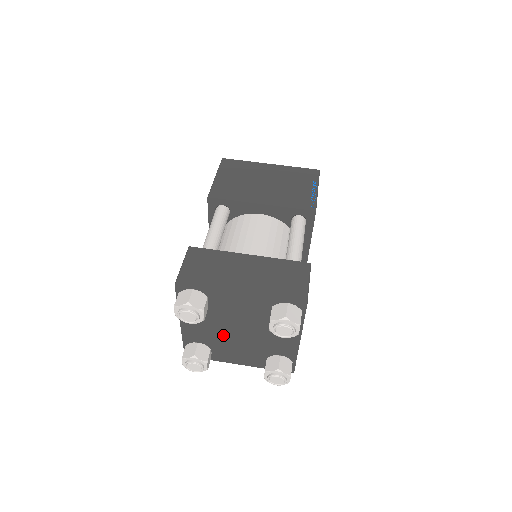
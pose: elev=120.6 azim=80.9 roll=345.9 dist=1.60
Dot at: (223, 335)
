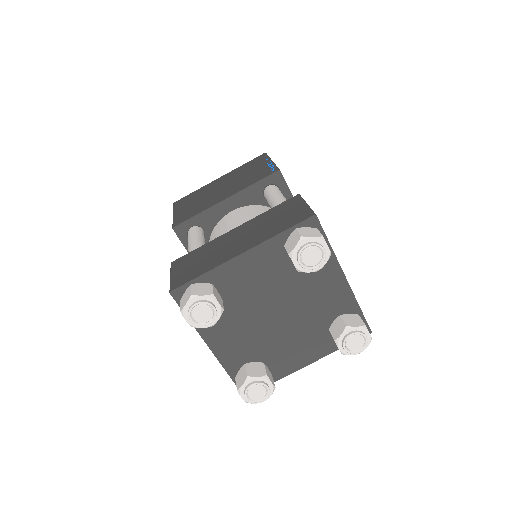
Dot at: (263, 332)
